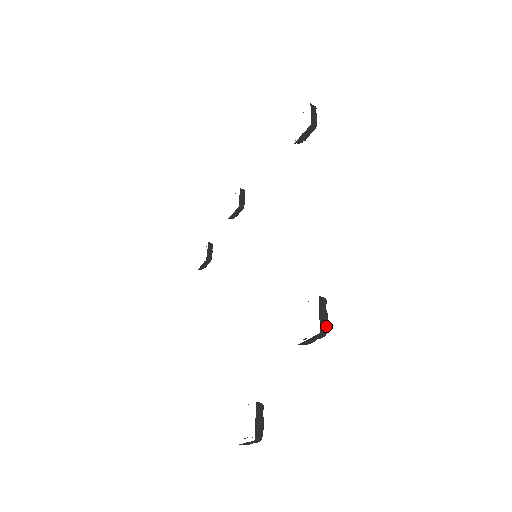
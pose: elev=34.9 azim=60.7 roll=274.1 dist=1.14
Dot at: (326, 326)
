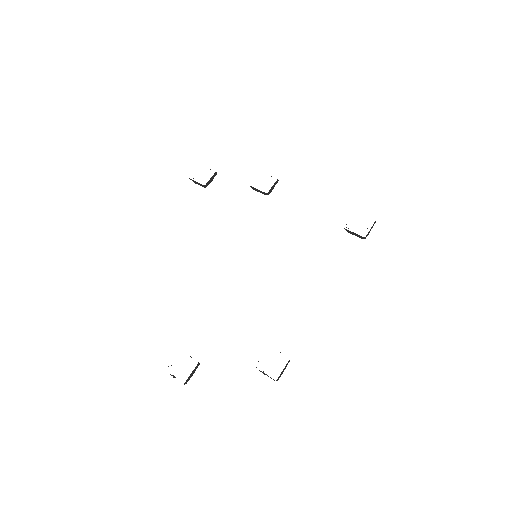
Dot at: occluded
